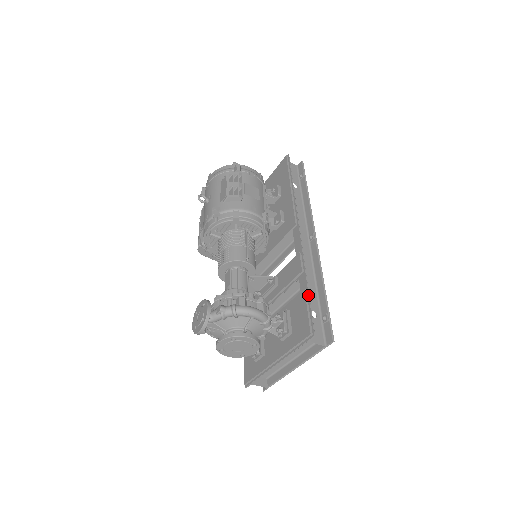
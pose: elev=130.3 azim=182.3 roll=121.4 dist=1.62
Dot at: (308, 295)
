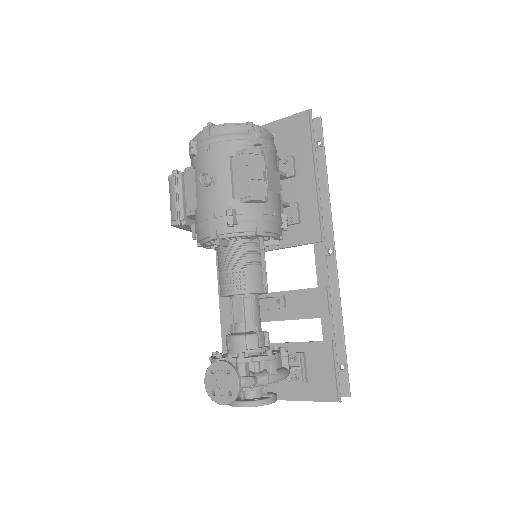
Dot at: (335, 350)
